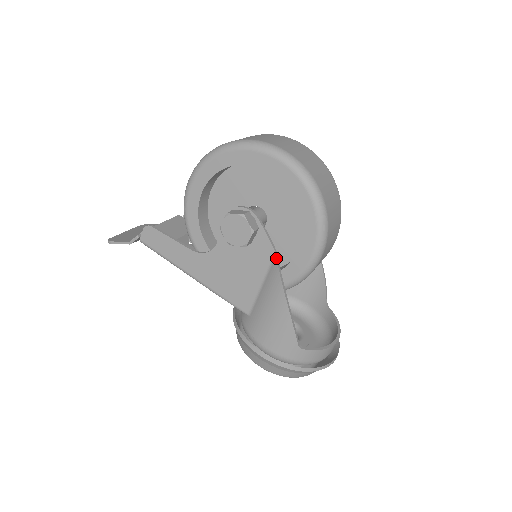
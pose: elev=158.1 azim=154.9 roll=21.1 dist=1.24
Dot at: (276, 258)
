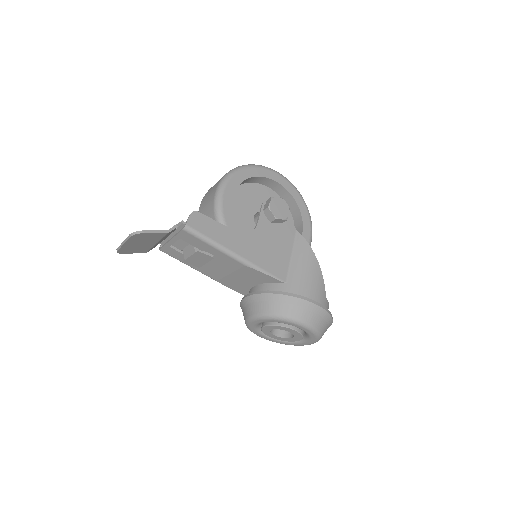
Dot at: (299, 233)
